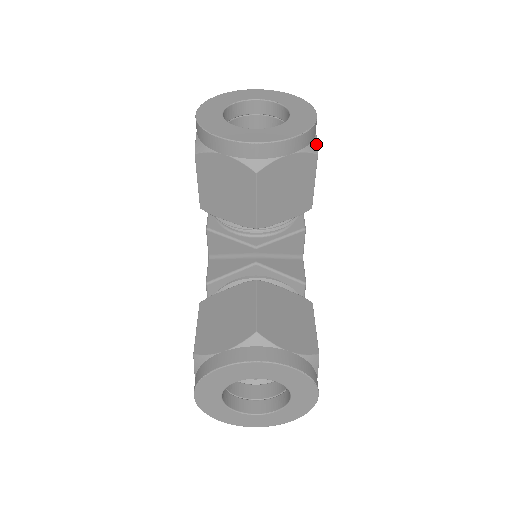
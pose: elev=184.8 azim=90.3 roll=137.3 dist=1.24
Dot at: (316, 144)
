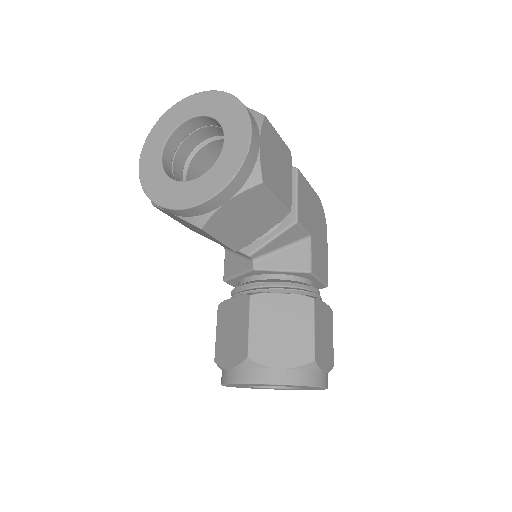
Dot at: (259, 170)
